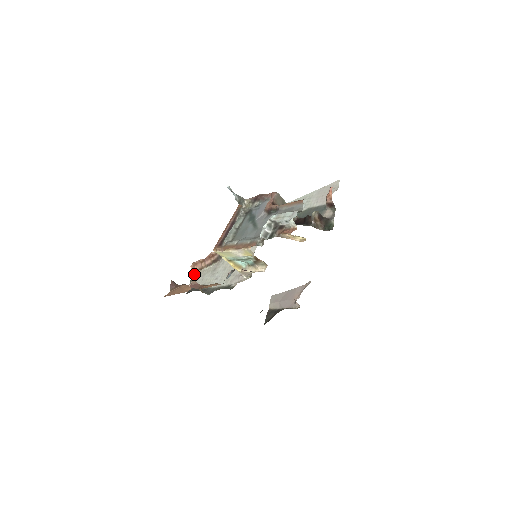
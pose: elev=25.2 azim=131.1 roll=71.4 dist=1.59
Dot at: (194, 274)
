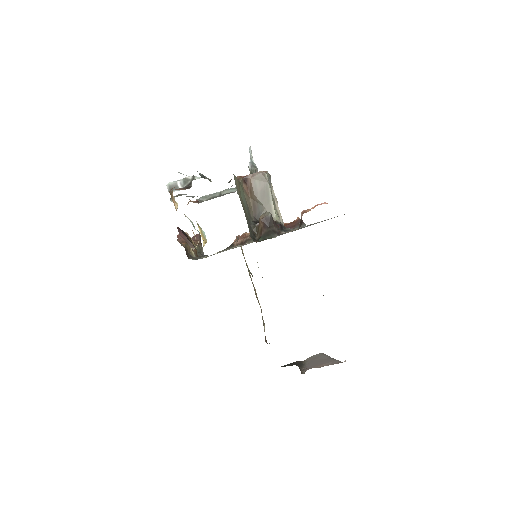
Dot at: (230, 247)
